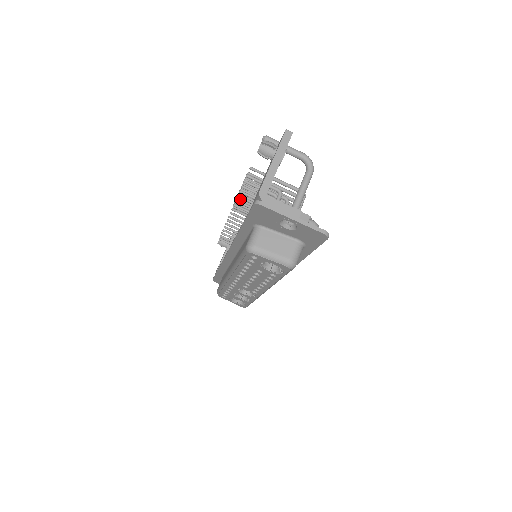
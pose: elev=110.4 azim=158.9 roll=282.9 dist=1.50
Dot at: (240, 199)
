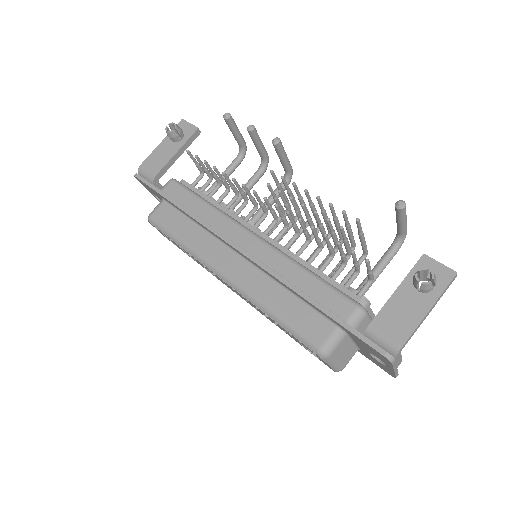
Dot at: occluded
